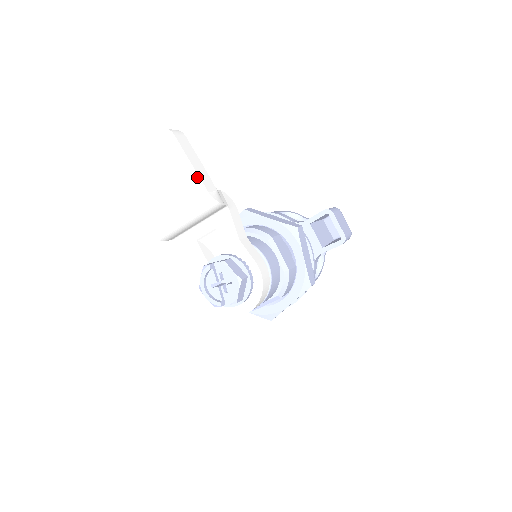
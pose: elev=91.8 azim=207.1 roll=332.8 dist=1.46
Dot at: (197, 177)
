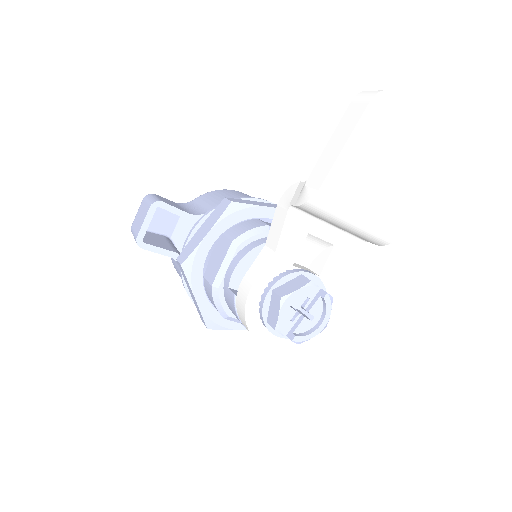
Dot at: (414, 212)
